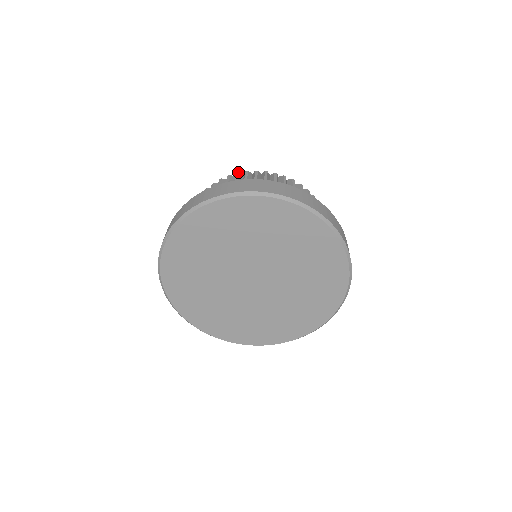
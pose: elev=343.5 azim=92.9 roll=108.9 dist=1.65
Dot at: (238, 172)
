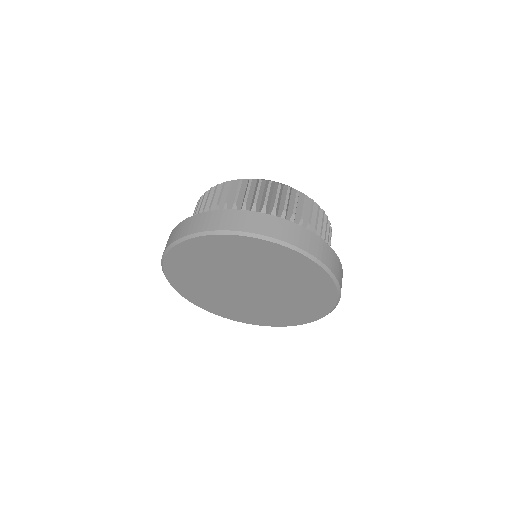
Dot at: (211, 187)
